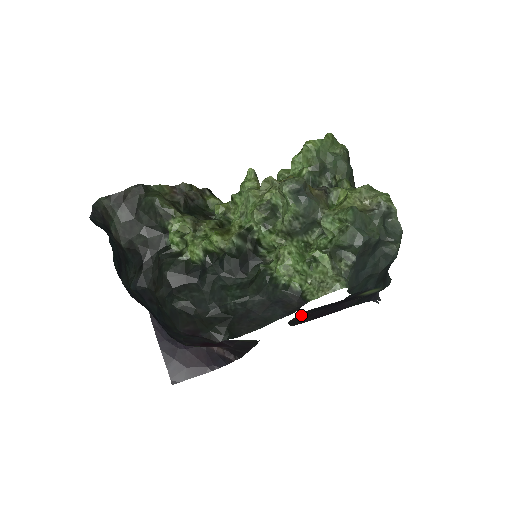
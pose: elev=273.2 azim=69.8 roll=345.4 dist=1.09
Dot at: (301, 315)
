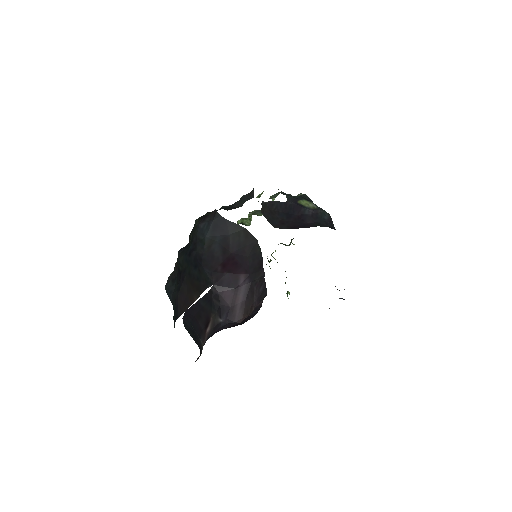
Dot at: (270, 214)
